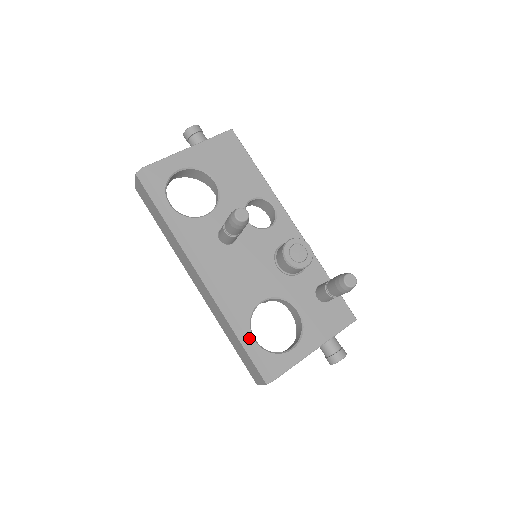
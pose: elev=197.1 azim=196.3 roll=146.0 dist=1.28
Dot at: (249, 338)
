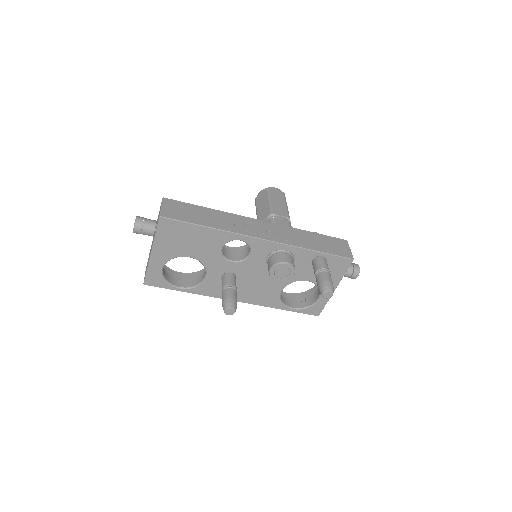
Dot at: (289, 310)
